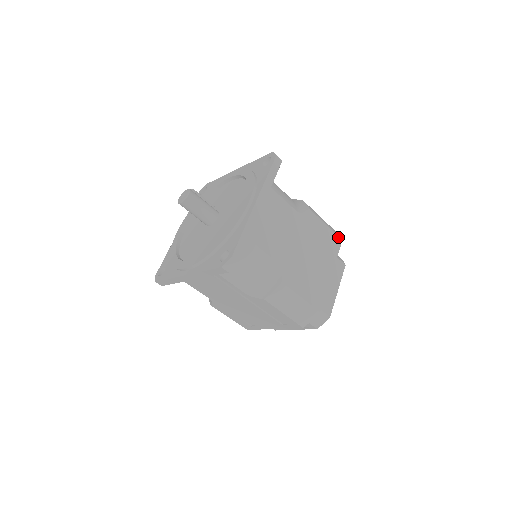
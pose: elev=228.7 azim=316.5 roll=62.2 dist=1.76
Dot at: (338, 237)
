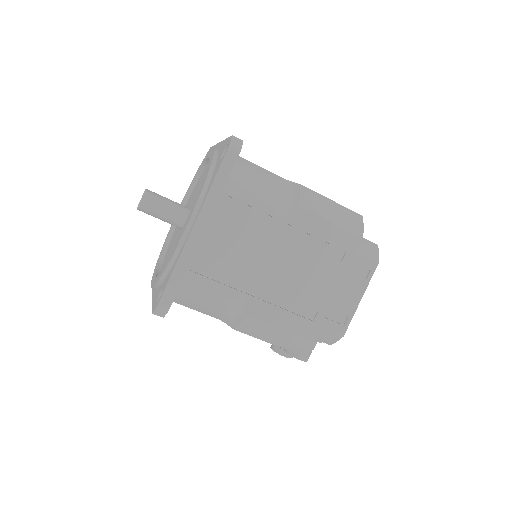
Dot at: occluded
